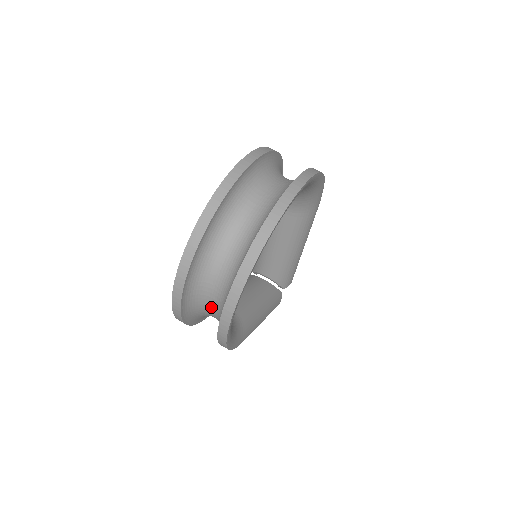
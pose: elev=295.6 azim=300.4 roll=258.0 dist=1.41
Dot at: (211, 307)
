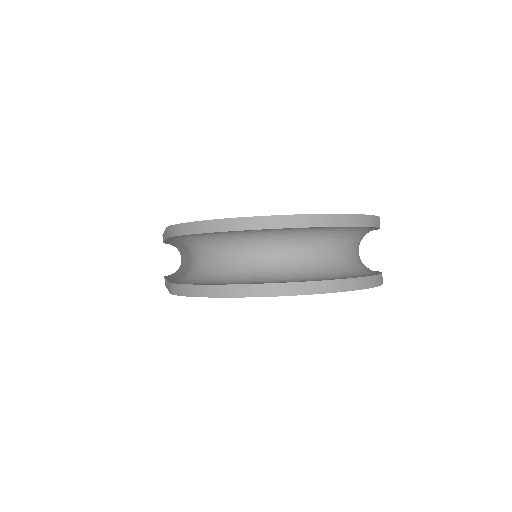
Dot at: (238, 258)
